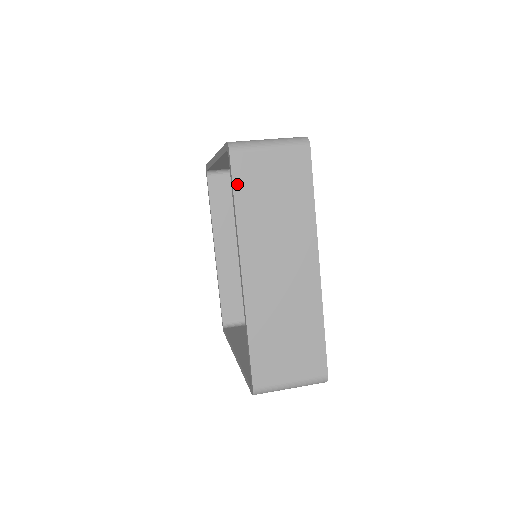
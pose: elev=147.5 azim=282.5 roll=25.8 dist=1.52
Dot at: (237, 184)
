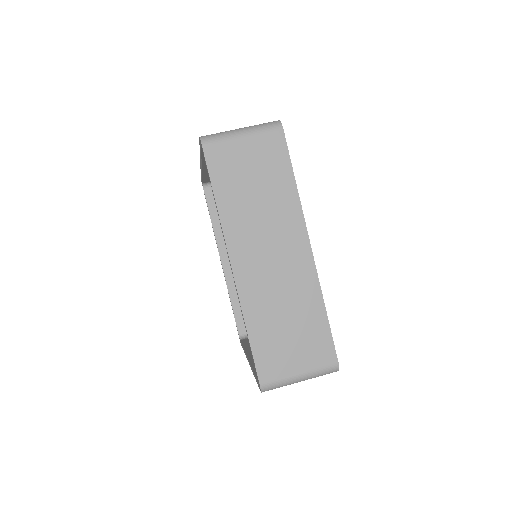
Dot at: occluded
